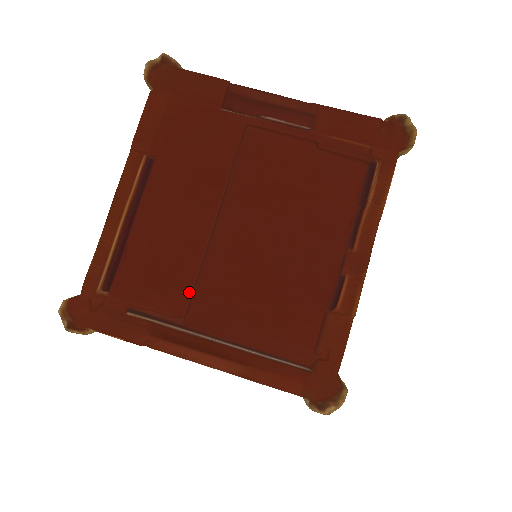
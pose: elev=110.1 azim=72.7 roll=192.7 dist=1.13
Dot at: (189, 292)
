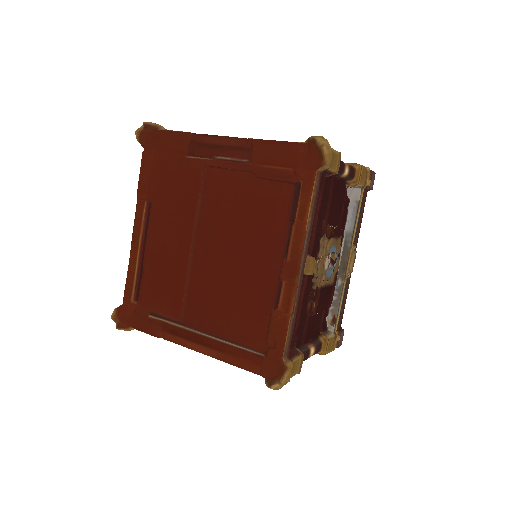
Dot at: (182, 300)
